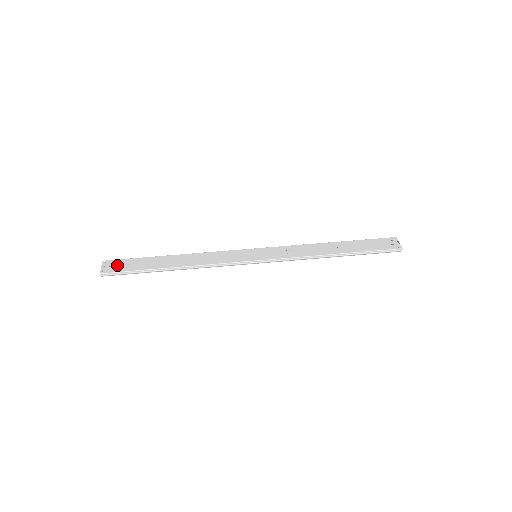
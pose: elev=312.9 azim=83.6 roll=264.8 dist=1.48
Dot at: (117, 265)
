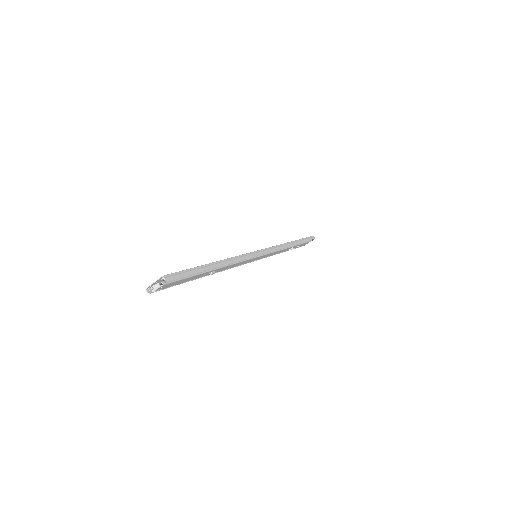
Dot at: occluded
